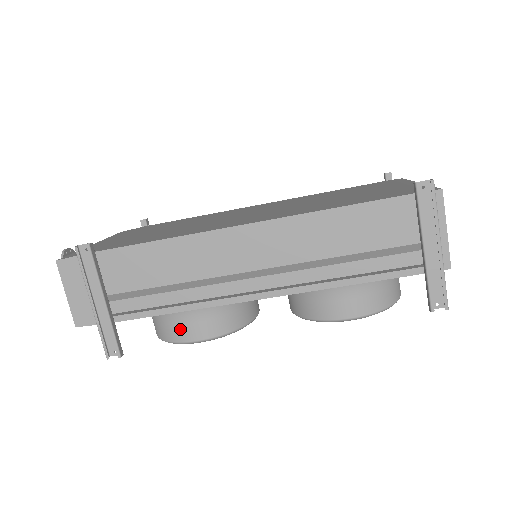
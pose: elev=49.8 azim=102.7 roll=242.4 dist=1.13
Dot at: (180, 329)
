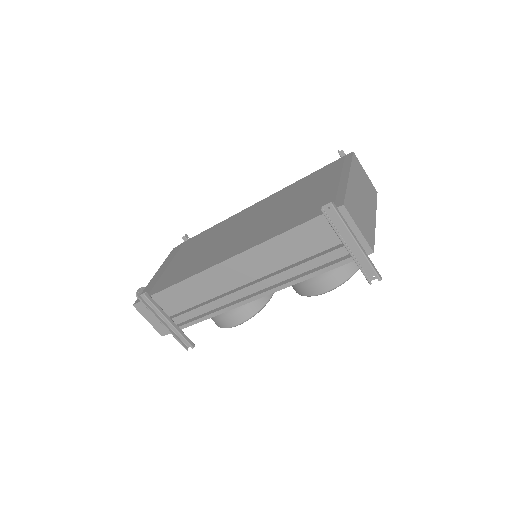
Dot at: (222, 321)
